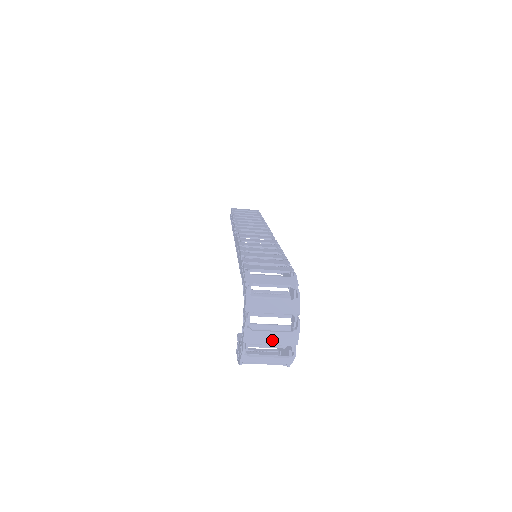
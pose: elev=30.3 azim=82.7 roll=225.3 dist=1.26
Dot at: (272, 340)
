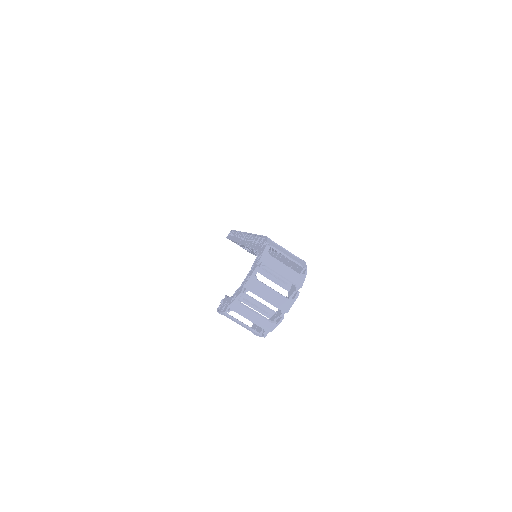
Dot at: (269, 297)
